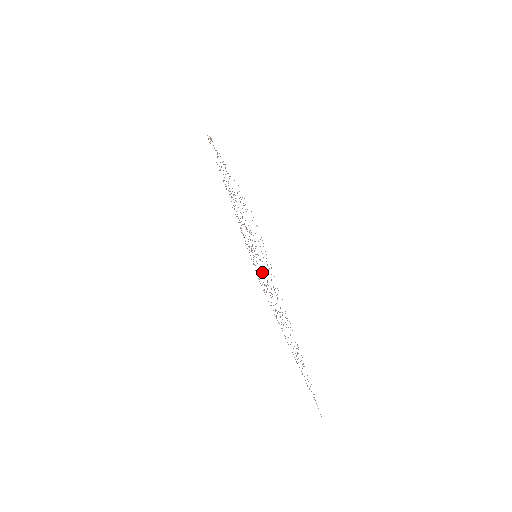
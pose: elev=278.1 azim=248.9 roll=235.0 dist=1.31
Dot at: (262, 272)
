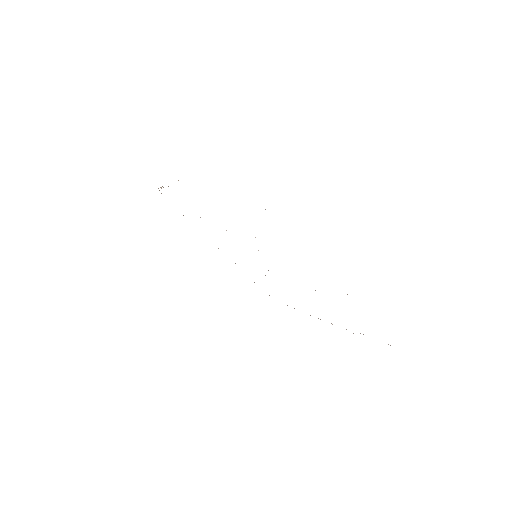
Dot at: occluded
